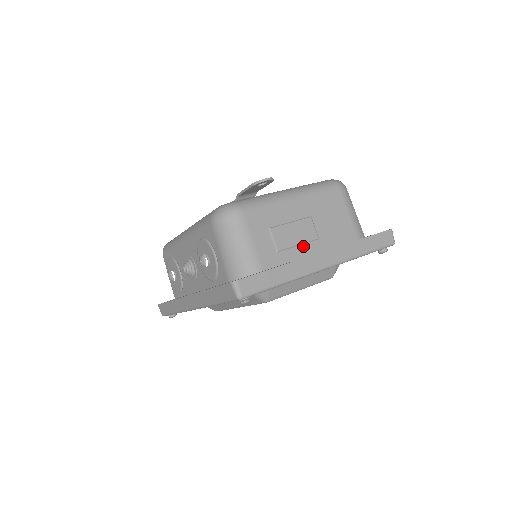
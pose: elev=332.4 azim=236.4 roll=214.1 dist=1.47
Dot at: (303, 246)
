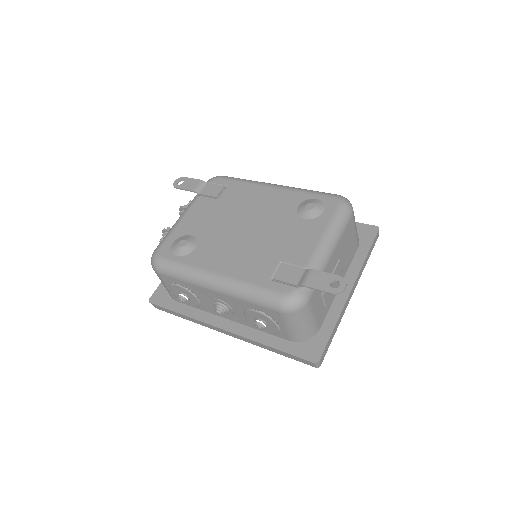
Dot at: (336, 287)
